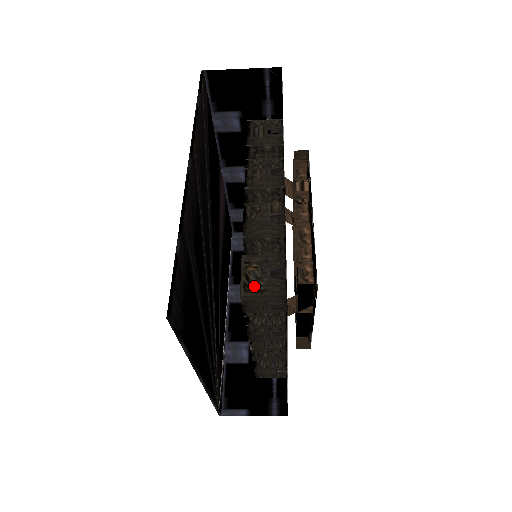
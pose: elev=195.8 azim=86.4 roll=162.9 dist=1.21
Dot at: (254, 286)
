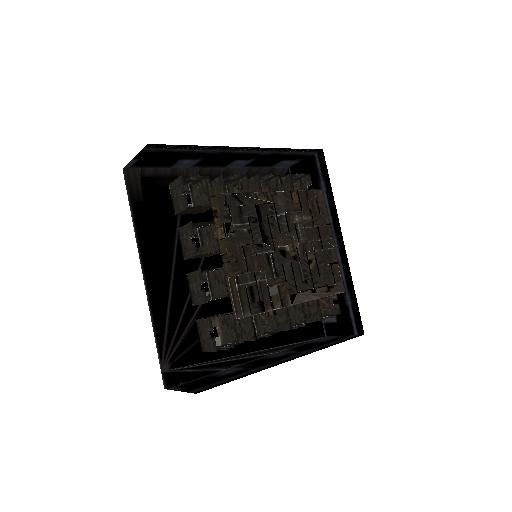
Dot at: occluded
